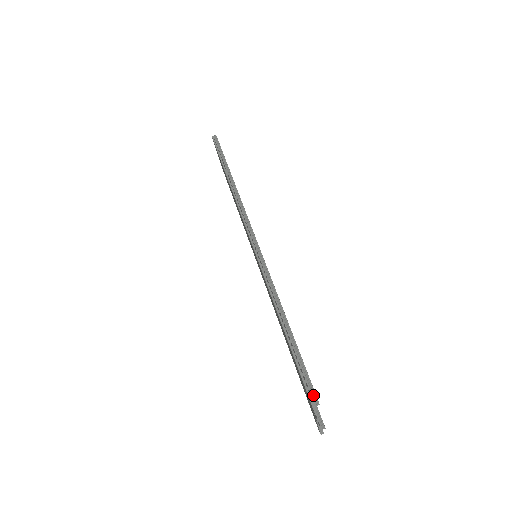
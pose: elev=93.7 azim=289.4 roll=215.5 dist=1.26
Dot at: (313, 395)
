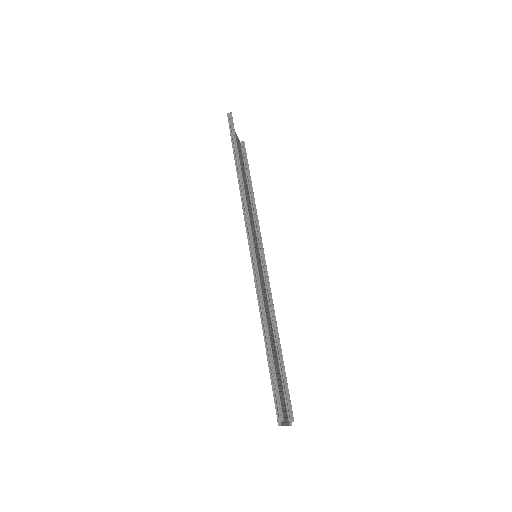
Dot at: (280, 412)
